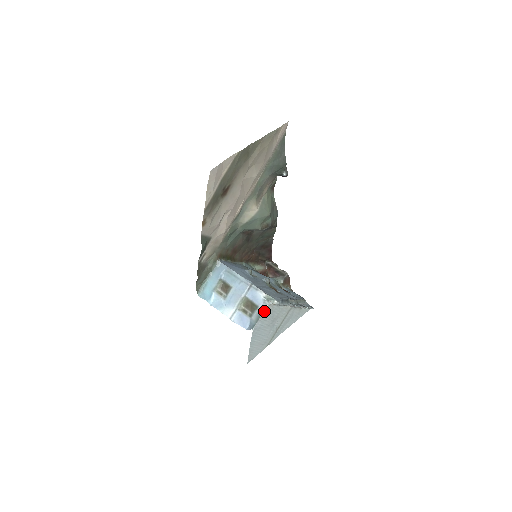
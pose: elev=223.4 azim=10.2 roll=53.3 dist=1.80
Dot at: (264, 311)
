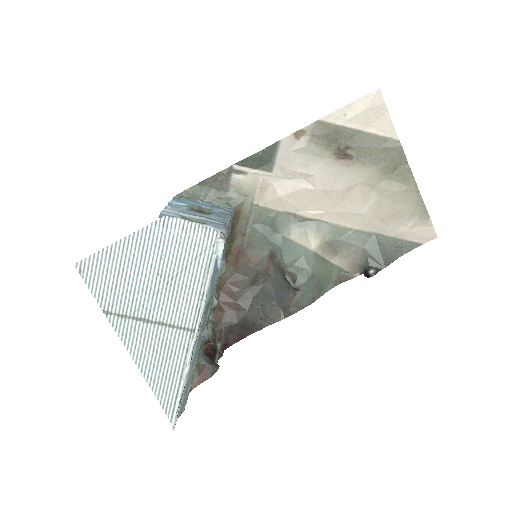
Dot at: (203, 225)
